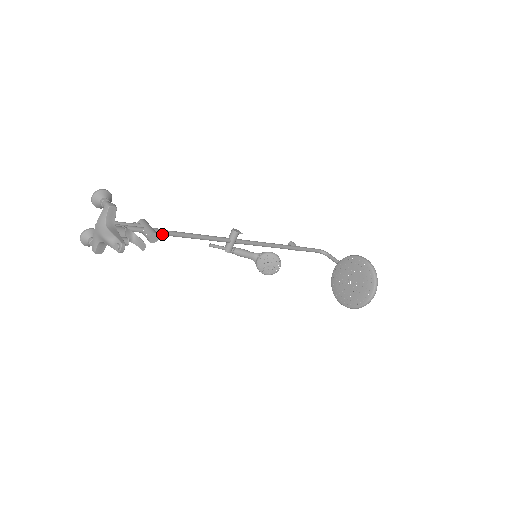
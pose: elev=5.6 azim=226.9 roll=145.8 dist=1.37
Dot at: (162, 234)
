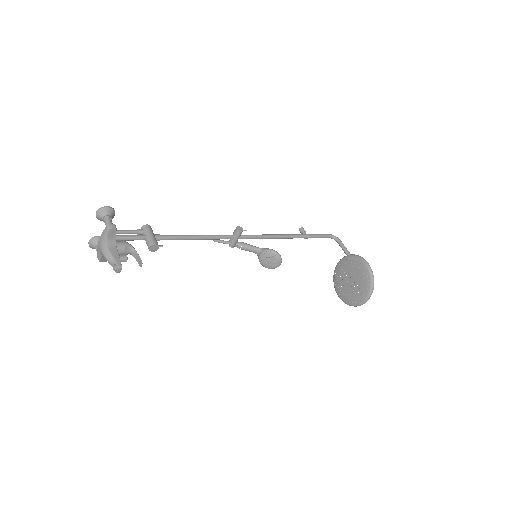
Dot at: occluded
